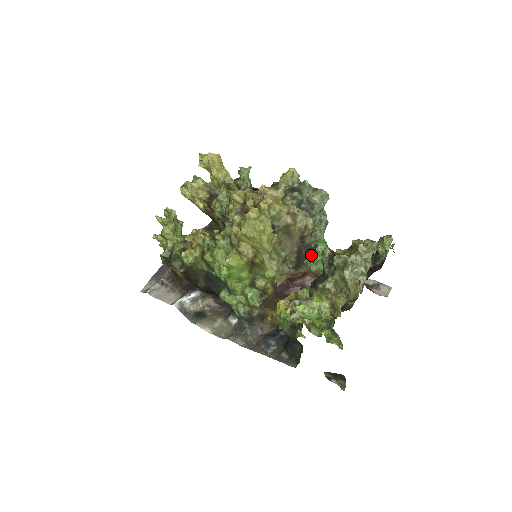
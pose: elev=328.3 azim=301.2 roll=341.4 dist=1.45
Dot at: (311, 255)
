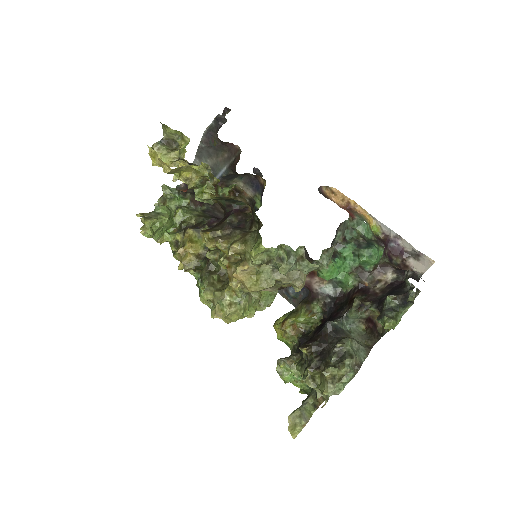
Dot at: occluded
